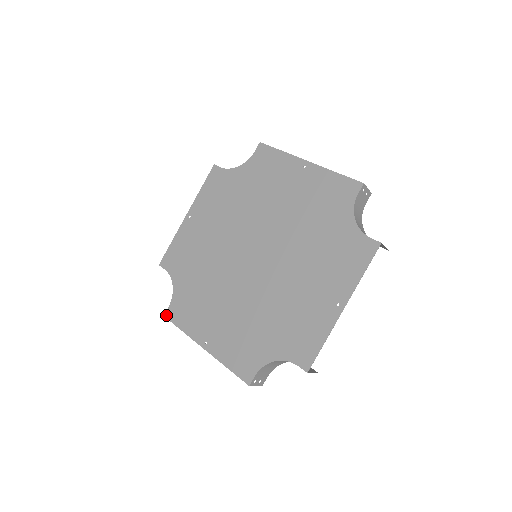
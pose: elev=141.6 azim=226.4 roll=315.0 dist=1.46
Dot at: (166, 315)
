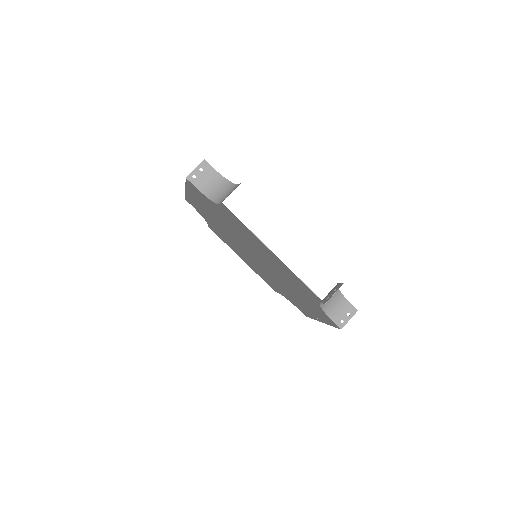
Dot at: occluded
